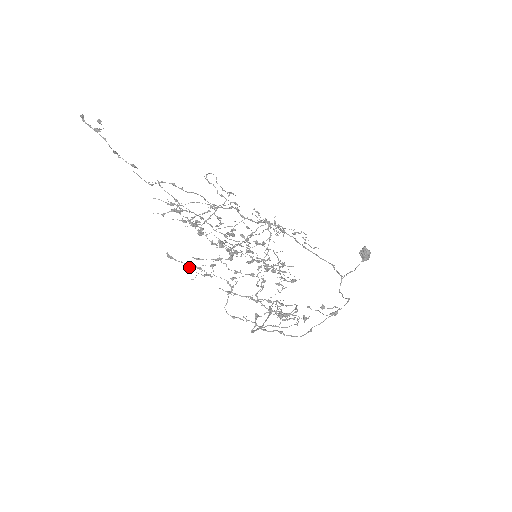
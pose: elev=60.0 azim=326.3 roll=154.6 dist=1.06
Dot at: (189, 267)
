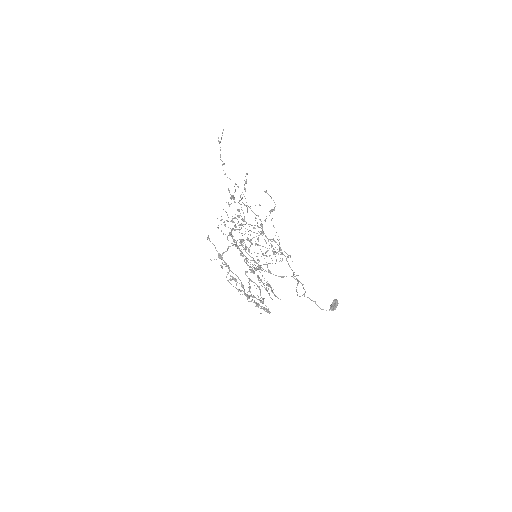
Dot at: occluded
